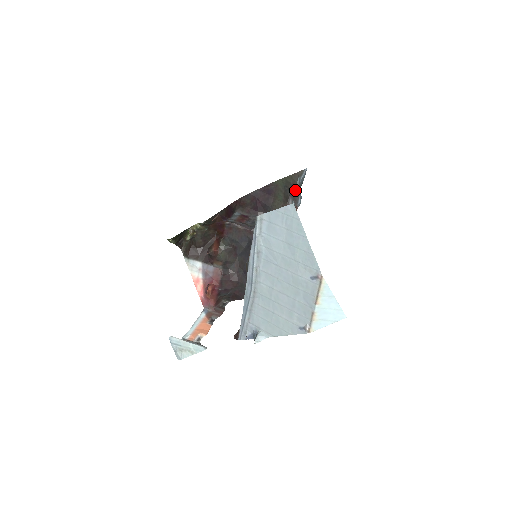
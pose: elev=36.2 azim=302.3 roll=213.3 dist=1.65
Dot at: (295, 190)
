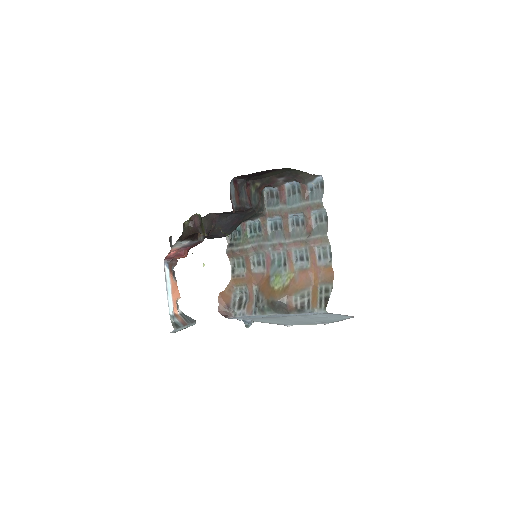
Dot at: (312, 210)
